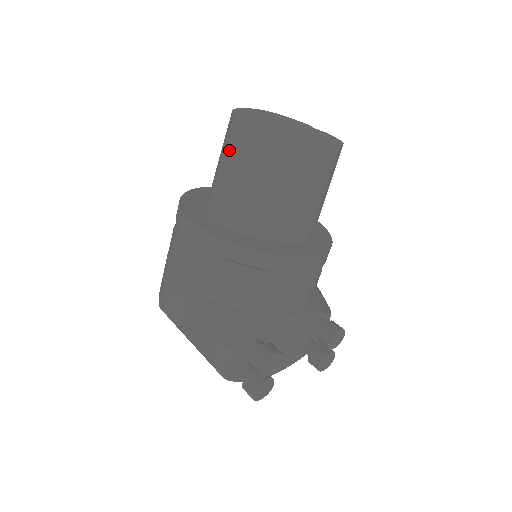
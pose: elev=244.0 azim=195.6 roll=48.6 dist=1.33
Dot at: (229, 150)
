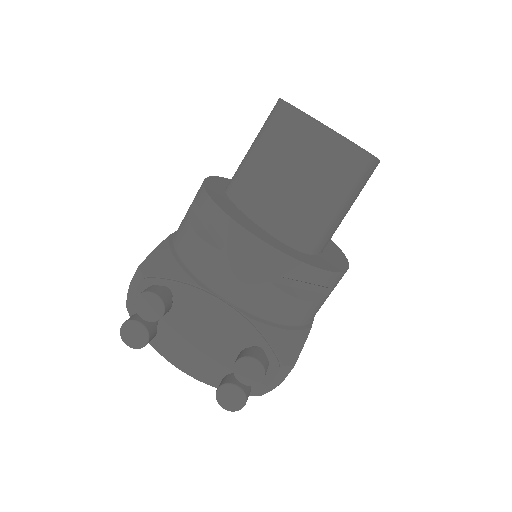
Dot at: occluded
